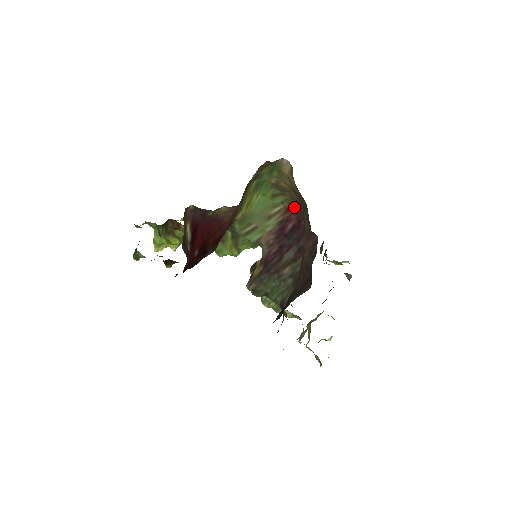
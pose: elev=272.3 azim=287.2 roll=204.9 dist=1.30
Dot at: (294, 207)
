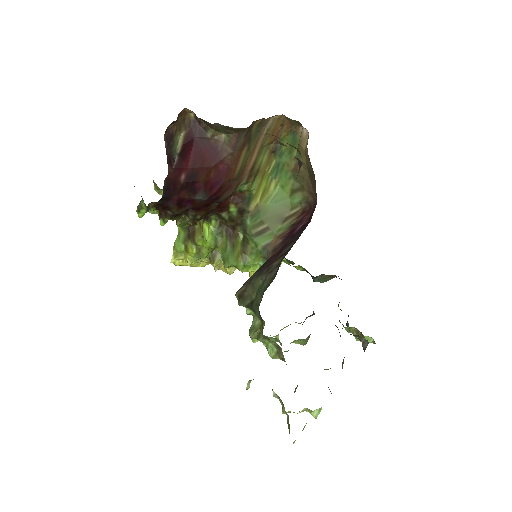
Dot at: (310, 206)
